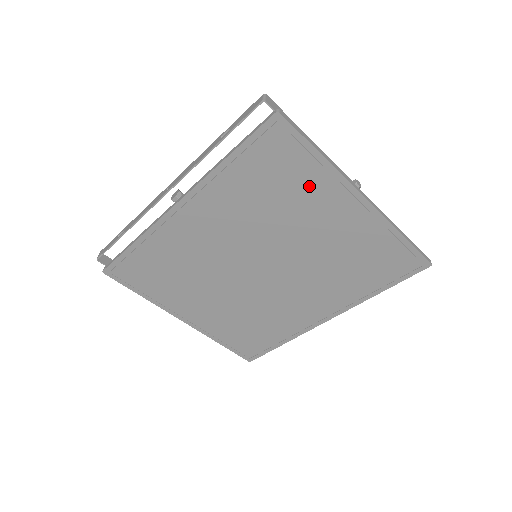
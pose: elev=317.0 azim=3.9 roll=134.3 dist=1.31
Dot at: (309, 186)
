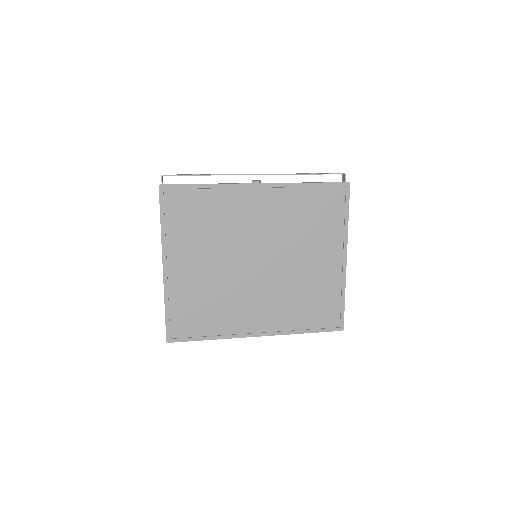
Dot at: (329, 231)
